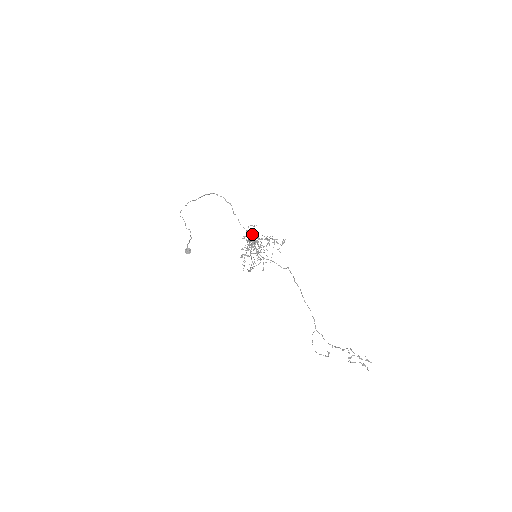
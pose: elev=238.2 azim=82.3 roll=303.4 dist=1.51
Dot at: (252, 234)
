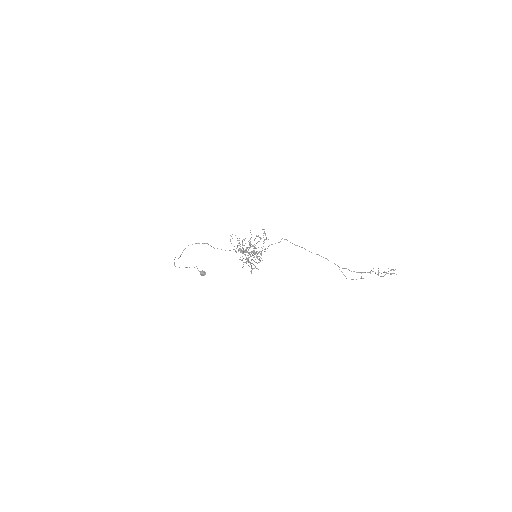
Dot at: (237, 240)
